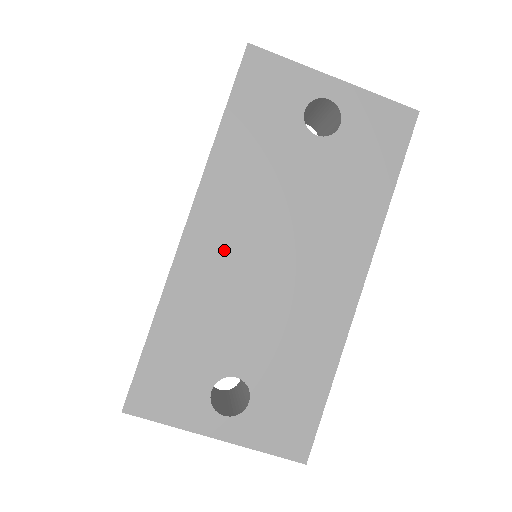
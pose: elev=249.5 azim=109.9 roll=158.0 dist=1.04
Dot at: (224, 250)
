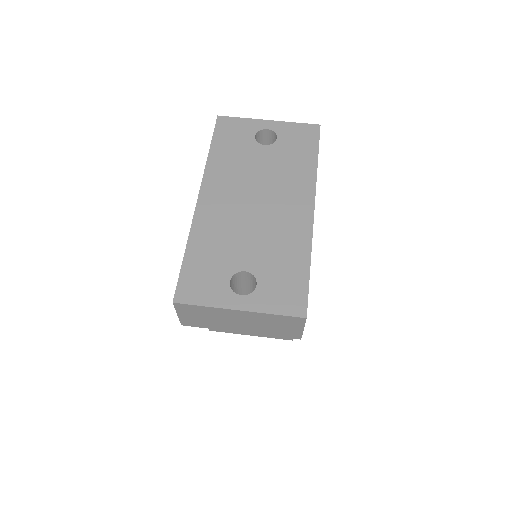
Dot at: (223, 205)
